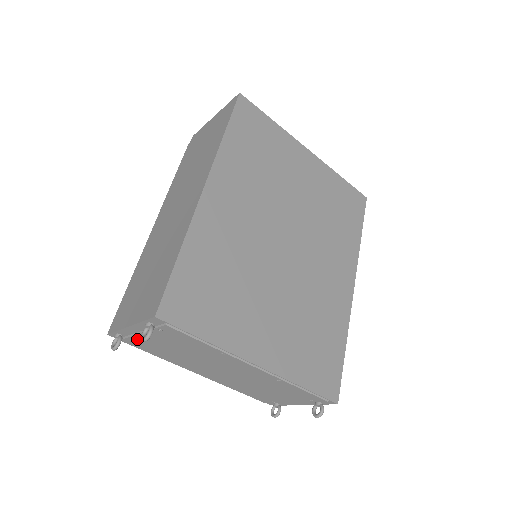
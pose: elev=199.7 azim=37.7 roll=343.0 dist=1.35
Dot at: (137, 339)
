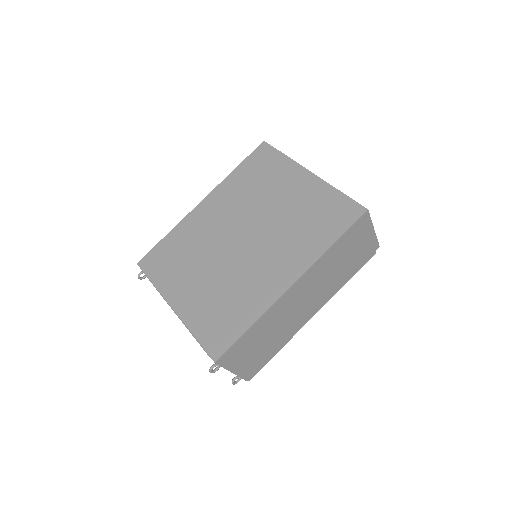
Dot at: occluded
